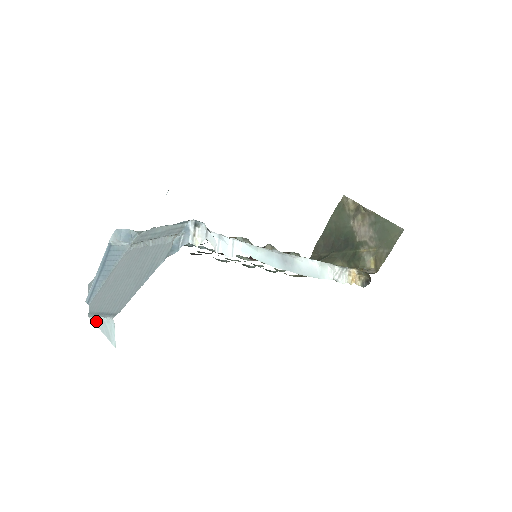
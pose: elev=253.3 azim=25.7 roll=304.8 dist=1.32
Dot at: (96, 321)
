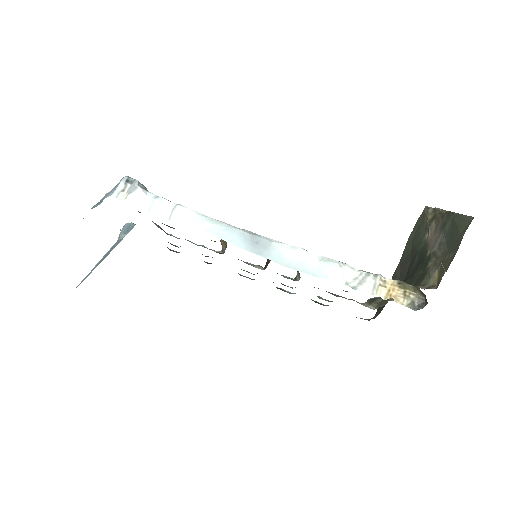
Dot at: occluded
